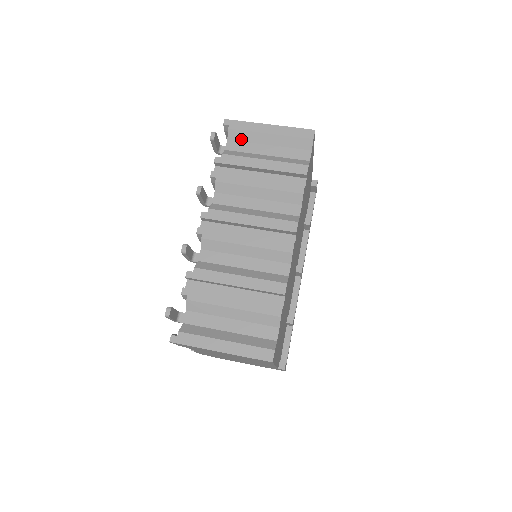
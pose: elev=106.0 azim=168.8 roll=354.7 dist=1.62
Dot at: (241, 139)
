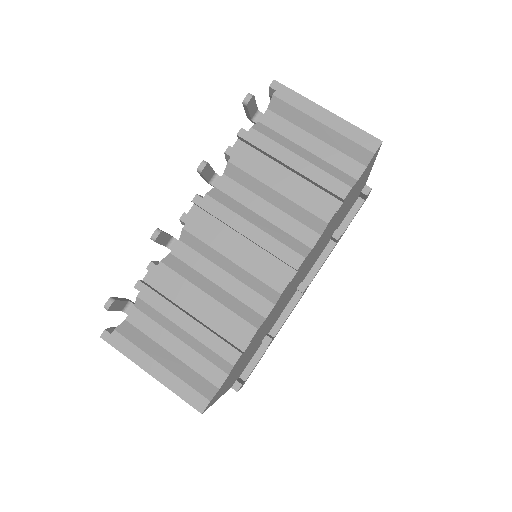
Dot at: (284, 115)
